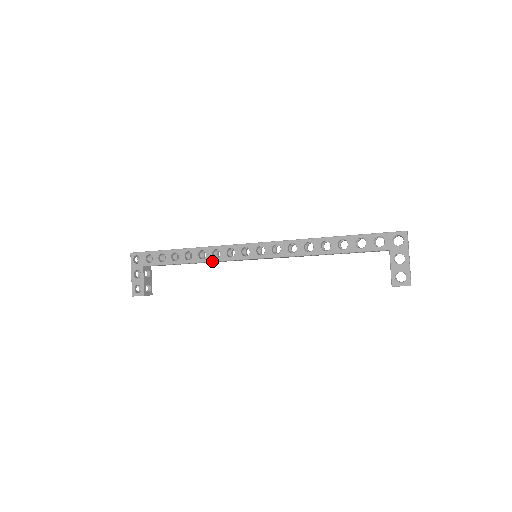
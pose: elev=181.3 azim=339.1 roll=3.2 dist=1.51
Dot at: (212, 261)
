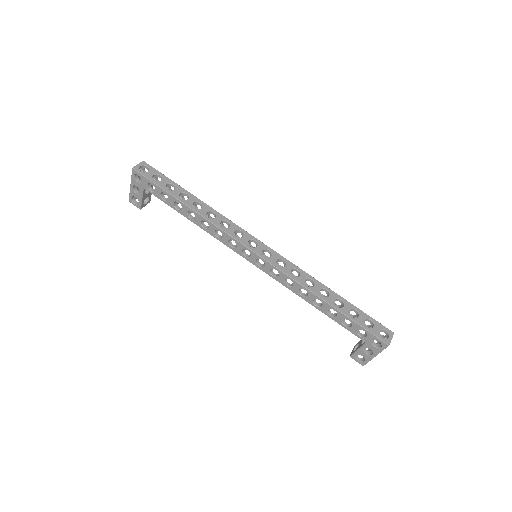
Dot at: (213, 236)
